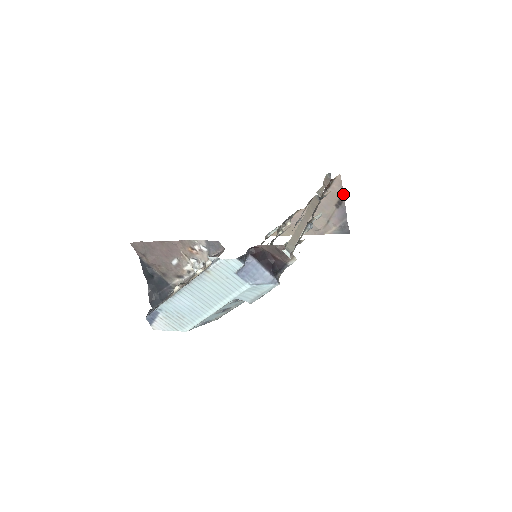
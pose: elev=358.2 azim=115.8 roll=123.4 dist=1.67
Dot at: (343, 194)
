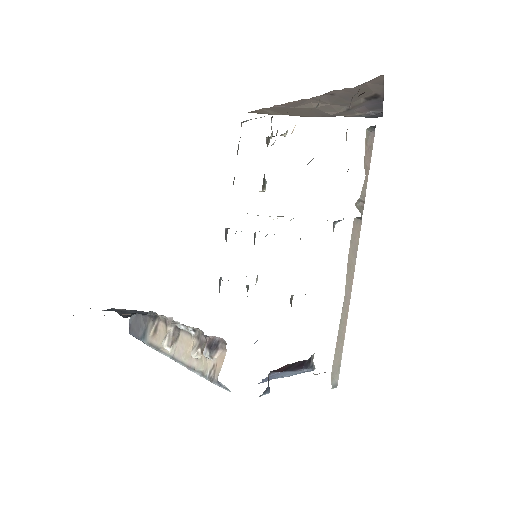
Dot at: (383, 90)
